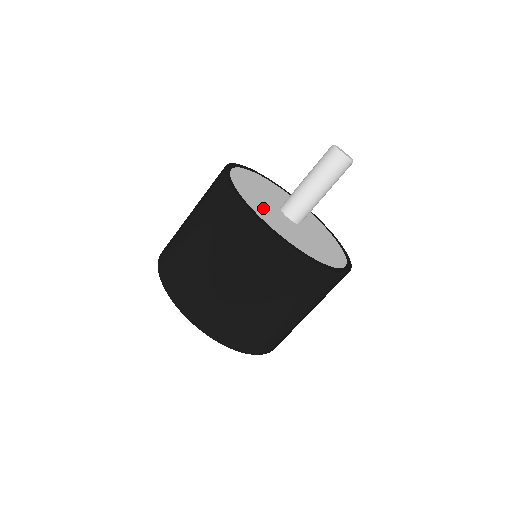
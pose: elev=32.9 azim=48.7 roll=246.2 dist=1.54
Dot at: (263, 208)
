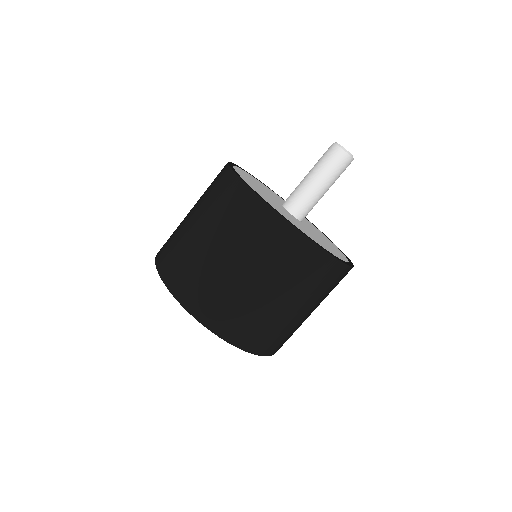
Dot at: (290, 218)
